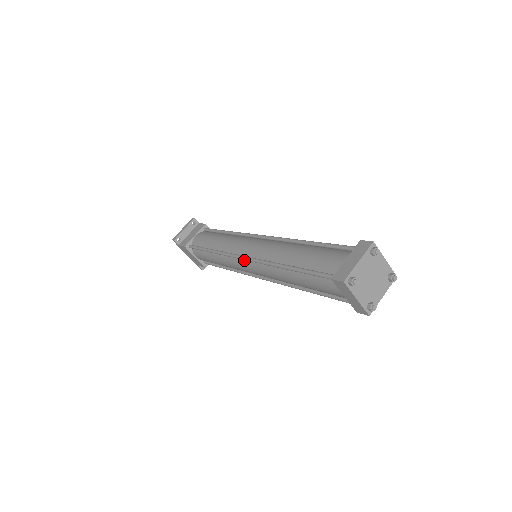
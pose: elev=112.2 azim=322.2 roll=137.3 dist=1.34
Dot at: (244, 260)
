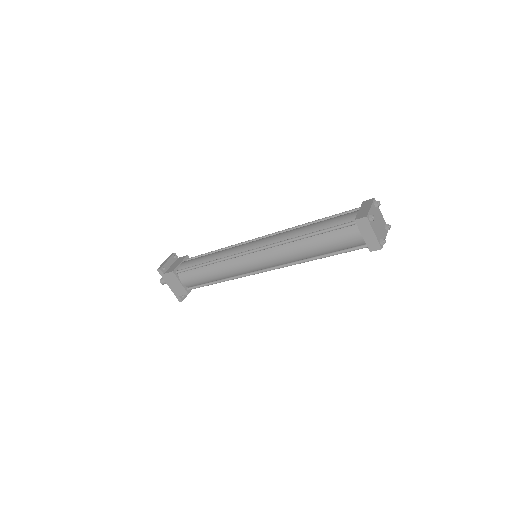
Dot at: (251, 254)
